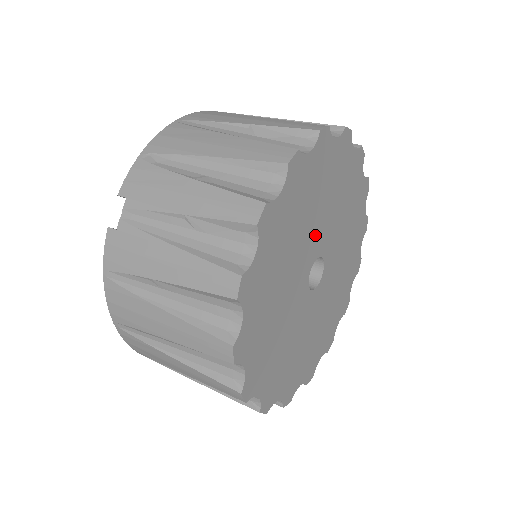
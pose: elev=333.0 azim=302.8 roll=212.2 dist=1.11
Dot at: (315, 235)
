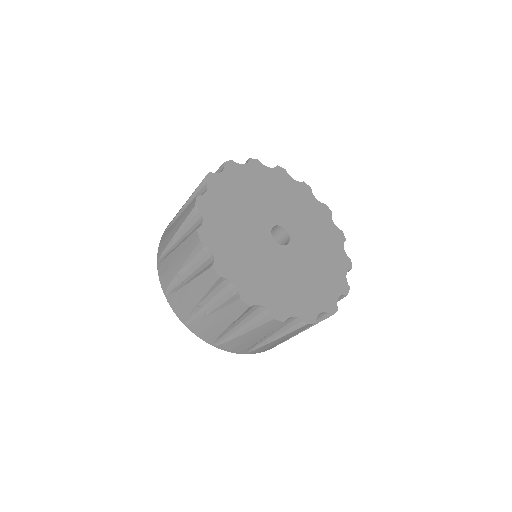
Dot at: (295, 222)
